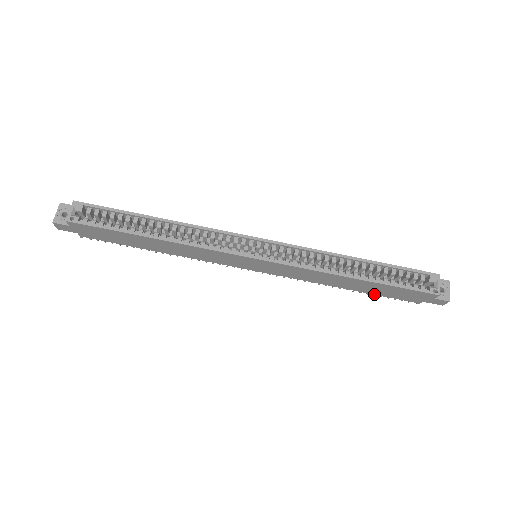
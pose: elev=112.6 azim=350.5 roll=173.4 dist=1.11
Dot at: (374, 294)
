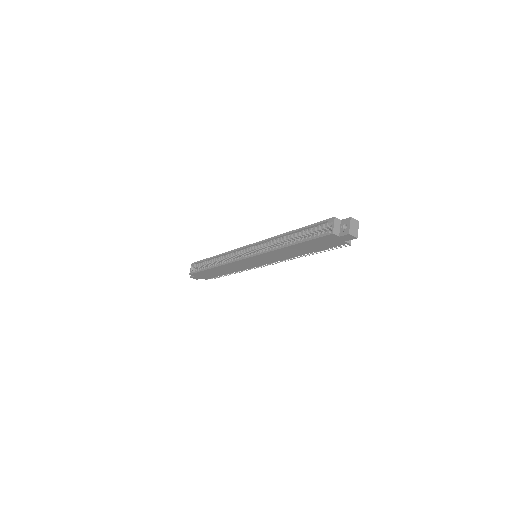
Dot at: (320, 250)
